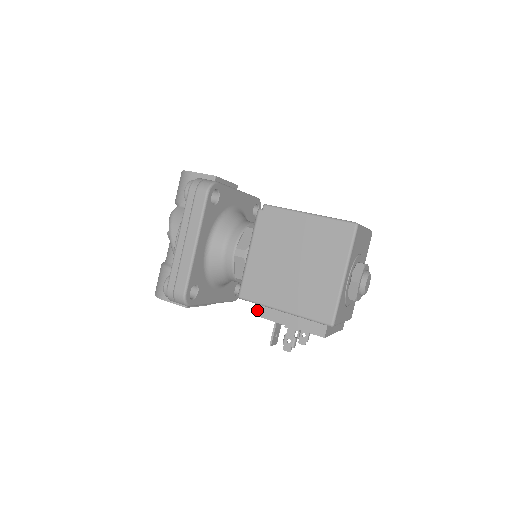
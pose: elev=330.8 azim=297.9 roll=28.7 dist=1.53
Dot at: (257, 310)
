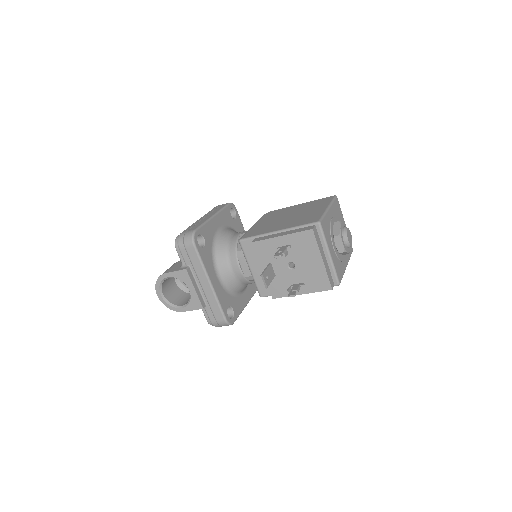
Dot at: (254, 240)
